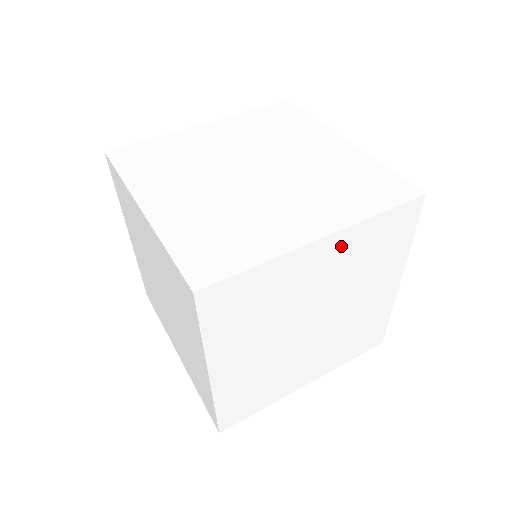
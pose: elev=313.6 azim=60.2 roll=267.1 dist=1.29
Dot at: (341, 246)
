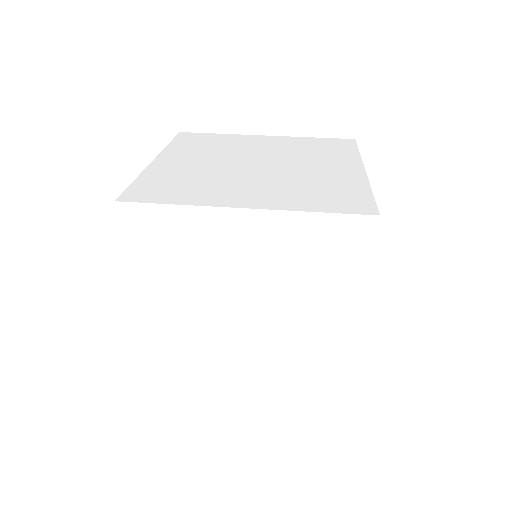
Dot at: (269, 230)
